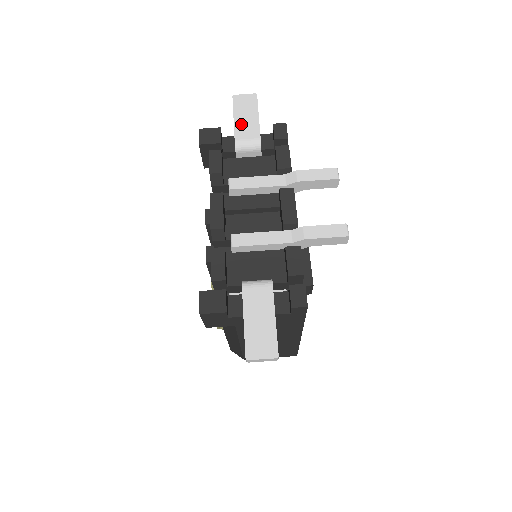
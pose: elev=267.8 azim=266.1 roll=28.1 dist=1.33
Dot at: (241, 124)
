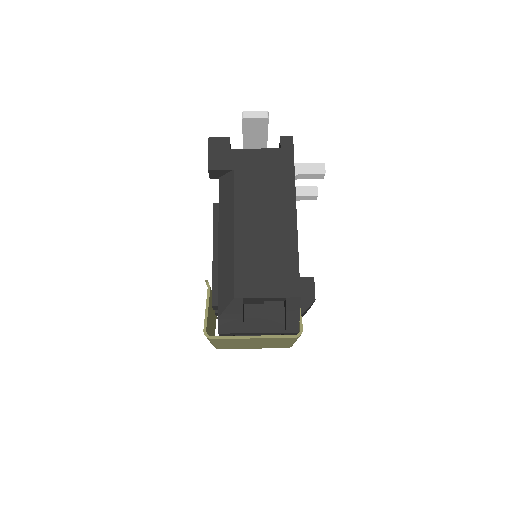
Dot at: occluded
